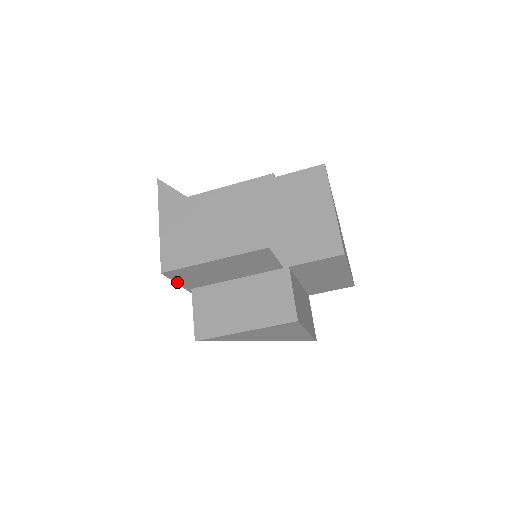
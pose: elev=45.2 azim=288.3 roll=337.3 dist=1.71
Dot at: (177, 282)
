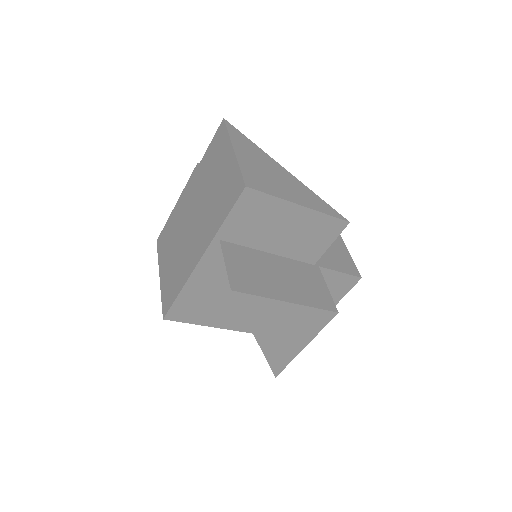
Dot at: (229, 216)
